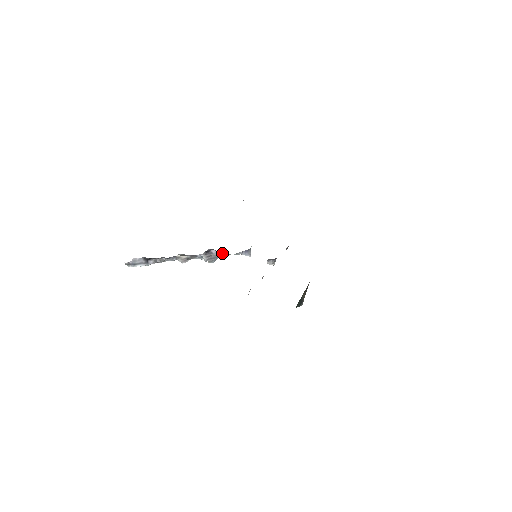
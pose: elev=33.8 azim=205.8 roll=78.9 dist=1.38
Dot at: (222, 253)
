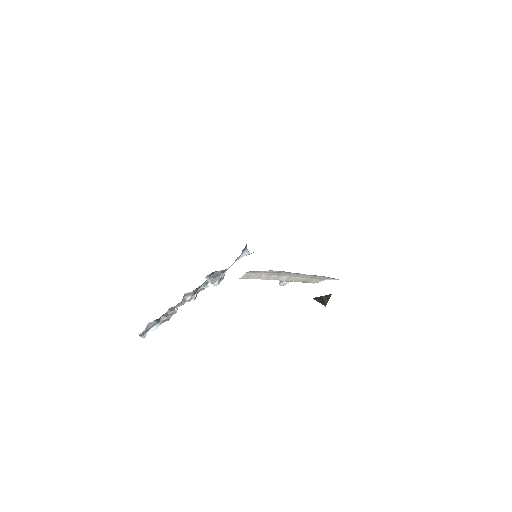
Dot at: (224, 270)
